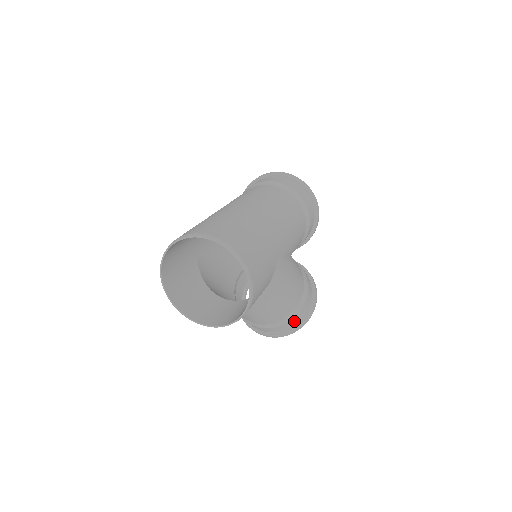
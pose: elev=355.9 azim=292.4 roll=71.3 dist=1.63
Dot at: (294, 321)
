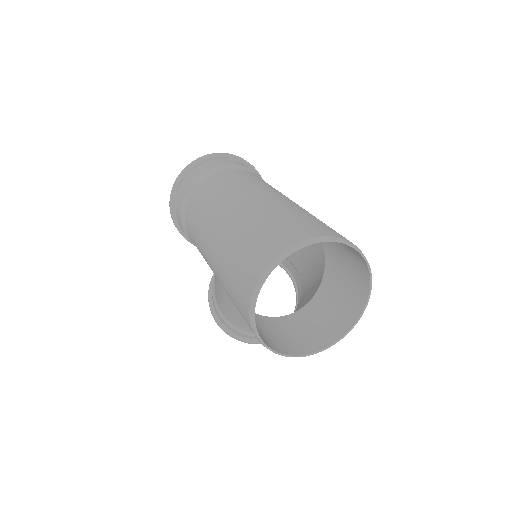
Dot at: occluded
